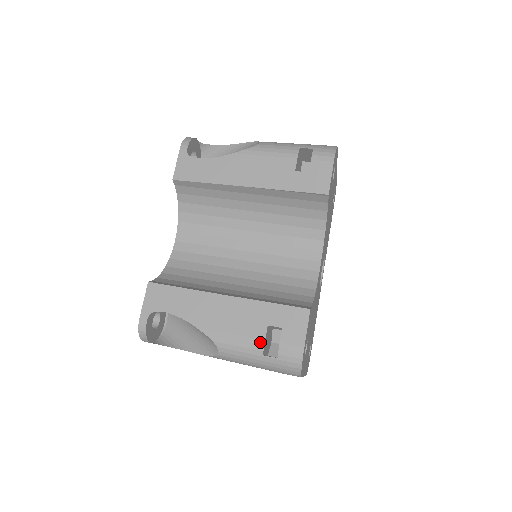
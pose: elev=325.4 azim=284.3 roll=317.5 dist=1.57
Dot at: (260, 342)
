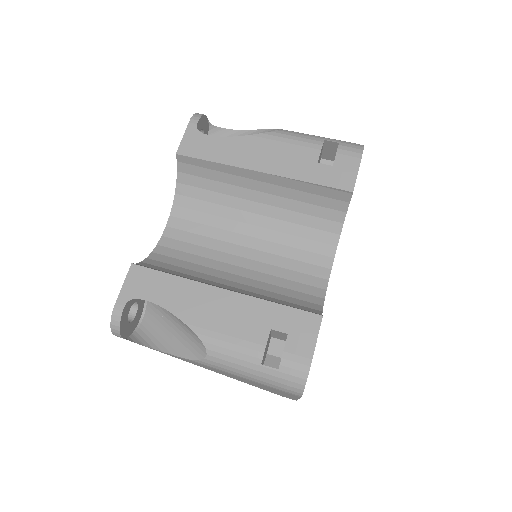
Dot at: (260, 348)
